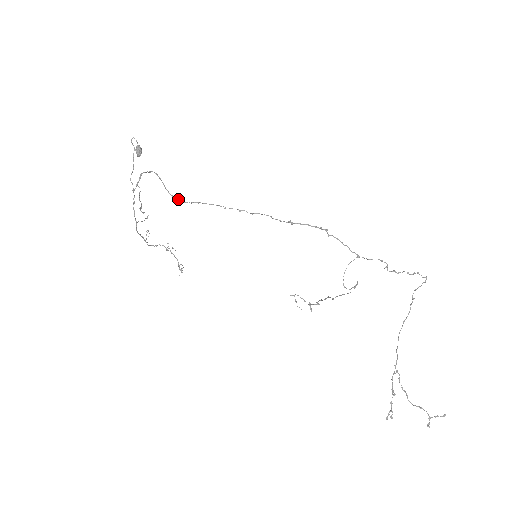
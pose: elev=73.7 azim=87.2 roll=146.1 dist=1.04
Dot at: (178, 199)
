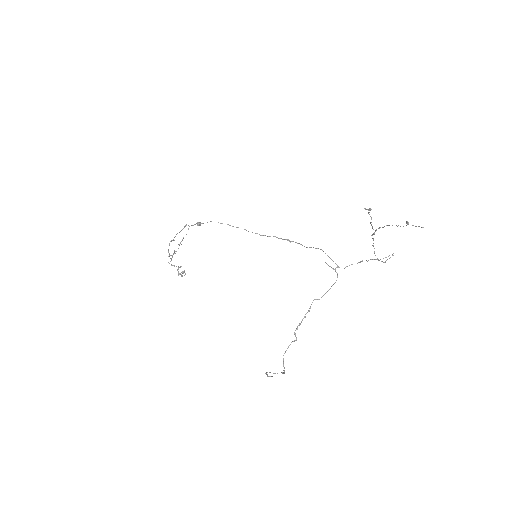
Dot at: occluded
